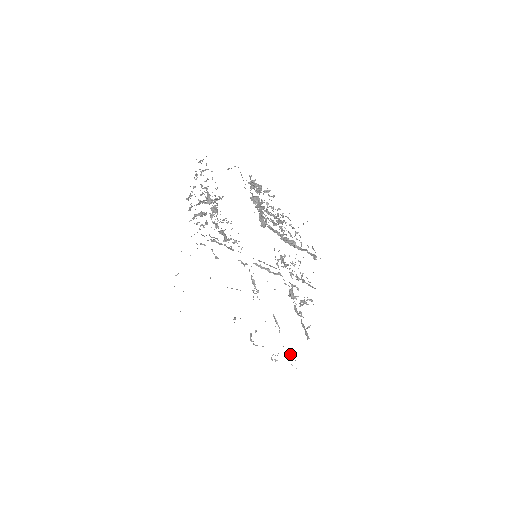
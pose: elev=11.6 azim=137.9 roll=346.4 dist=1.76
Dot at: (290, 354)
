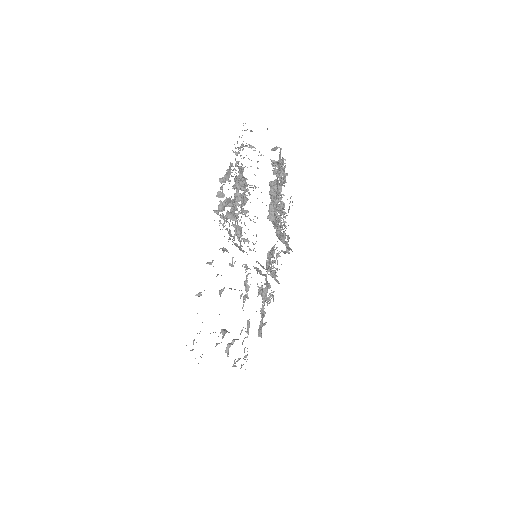
Dot at: (246, 357)
